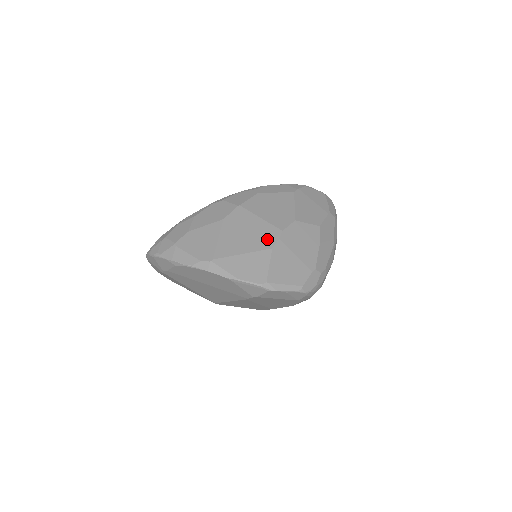
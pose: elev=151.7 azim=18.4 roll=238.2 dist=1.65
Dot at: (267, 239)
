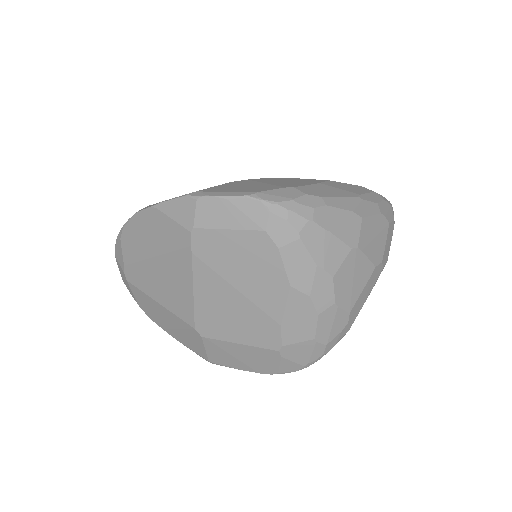
Dot at: occluded
